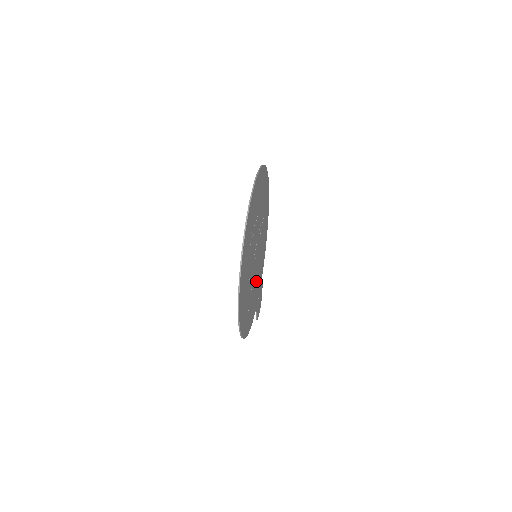
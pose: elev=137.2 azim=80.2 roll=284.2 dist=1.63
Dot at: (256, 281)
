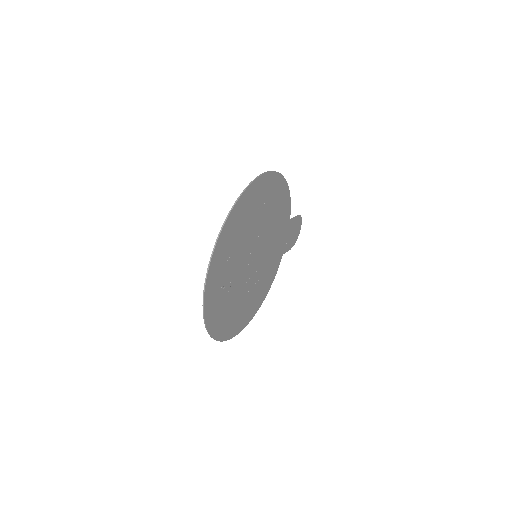
Dot at: (270, 254)
